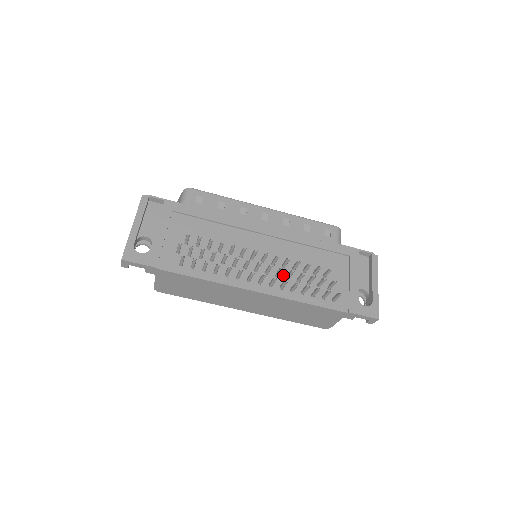
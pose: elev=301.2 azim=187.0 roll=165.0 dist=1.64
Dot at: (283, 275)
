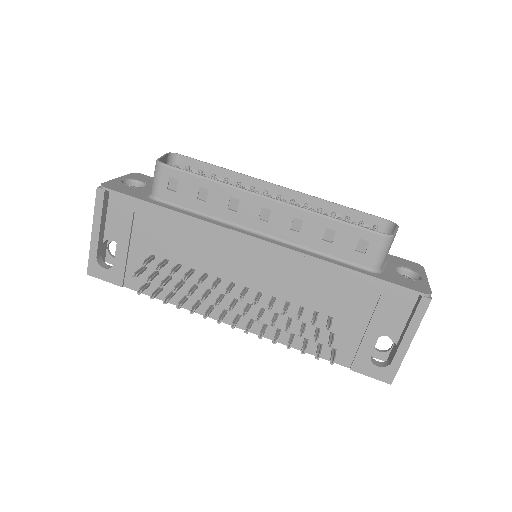
Dot at: (271, 310)
